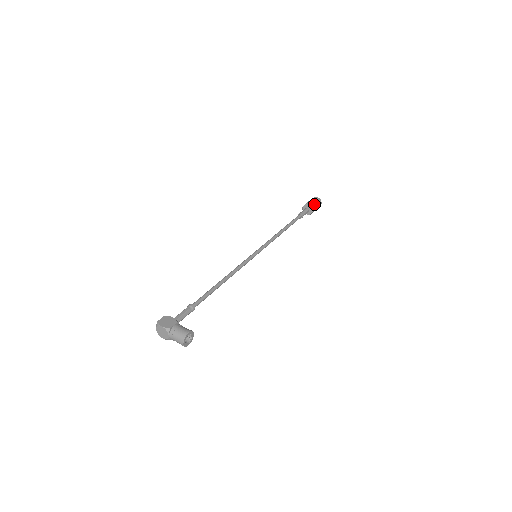
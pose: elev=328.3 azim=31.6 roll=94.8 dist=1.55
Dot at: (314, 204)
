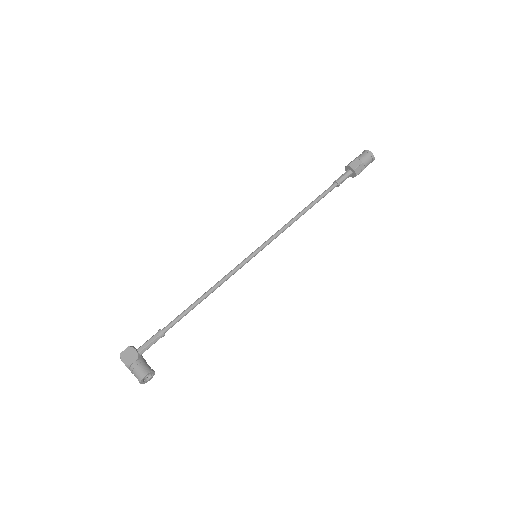
Dot at: (360, 165)
